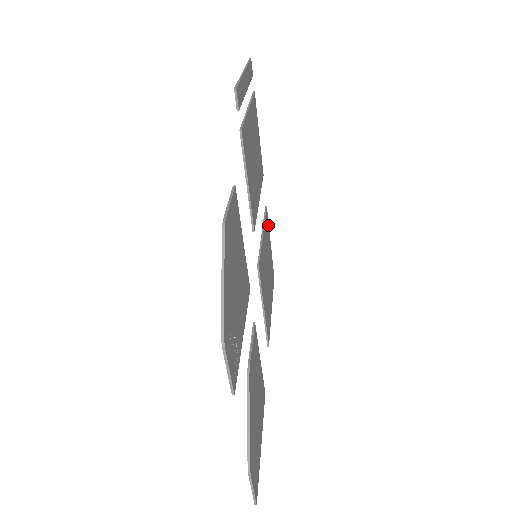
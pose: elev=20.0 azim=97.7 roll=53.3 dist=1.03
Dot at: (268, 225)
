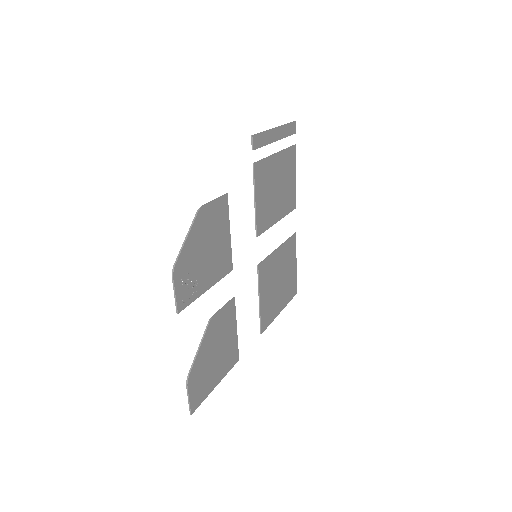
Dot at: (295, 248)
